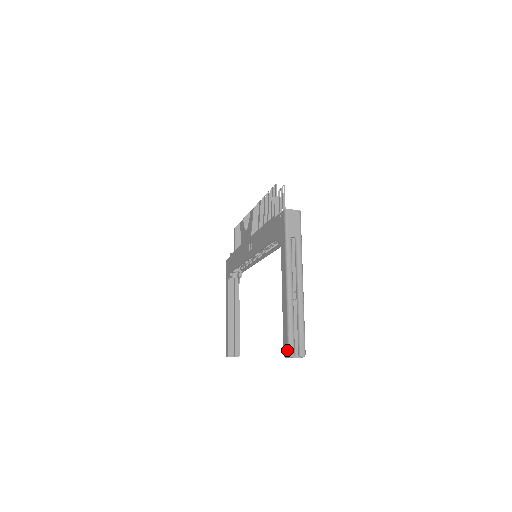
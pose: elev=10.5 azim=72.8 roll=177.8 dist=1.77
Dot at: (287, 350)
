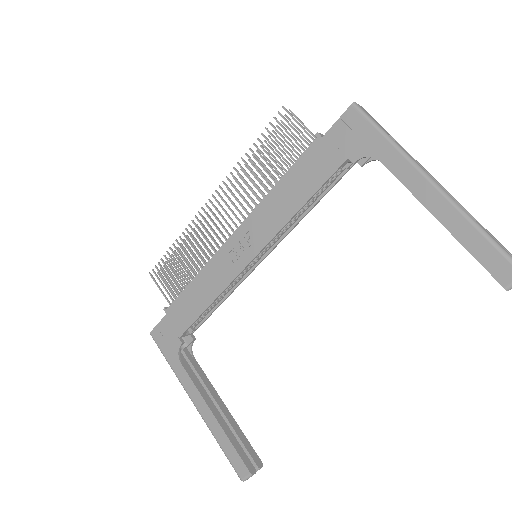
Dot at: out of frame
